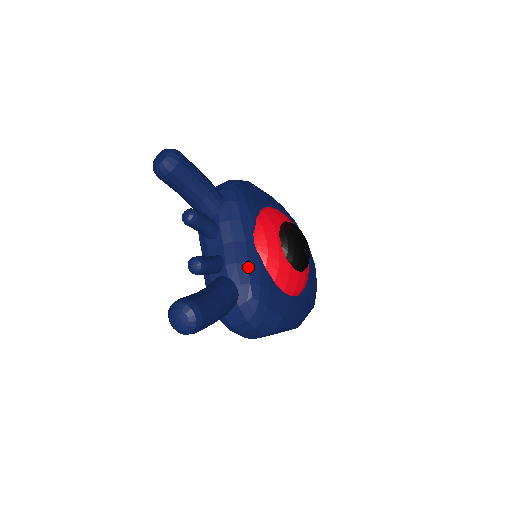
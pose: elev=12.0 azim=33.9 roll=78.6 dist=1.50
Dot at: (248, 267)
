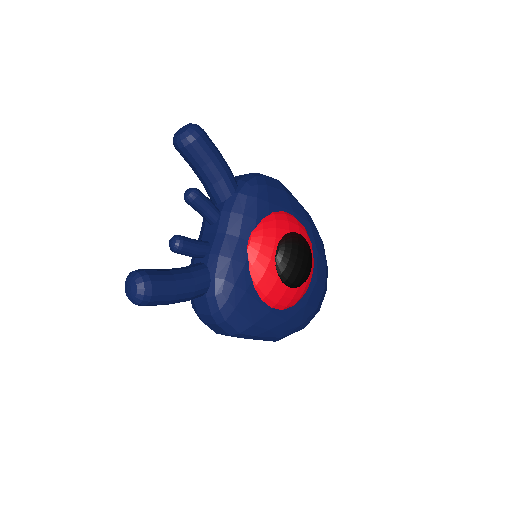
Dot at: (229, 263)
